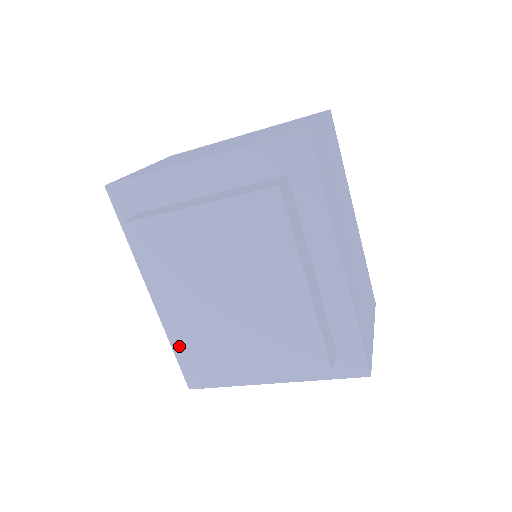
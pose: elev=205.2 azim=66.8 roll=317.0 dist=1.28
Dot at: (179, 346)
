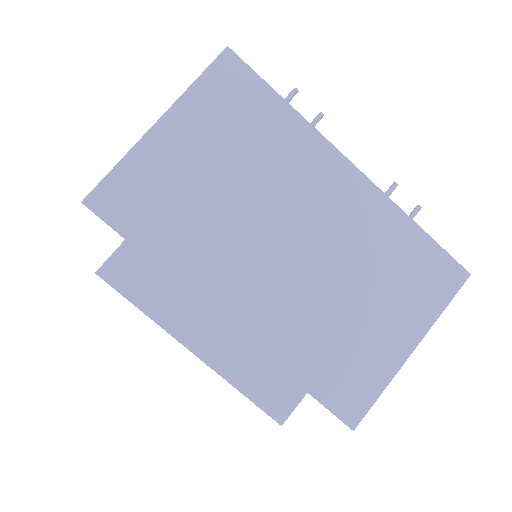
Dot at: occluded
